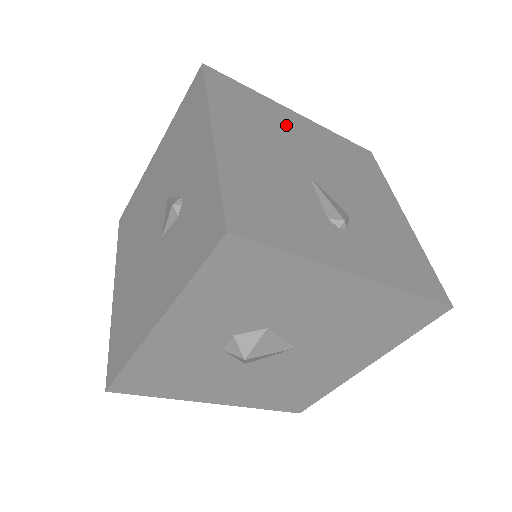
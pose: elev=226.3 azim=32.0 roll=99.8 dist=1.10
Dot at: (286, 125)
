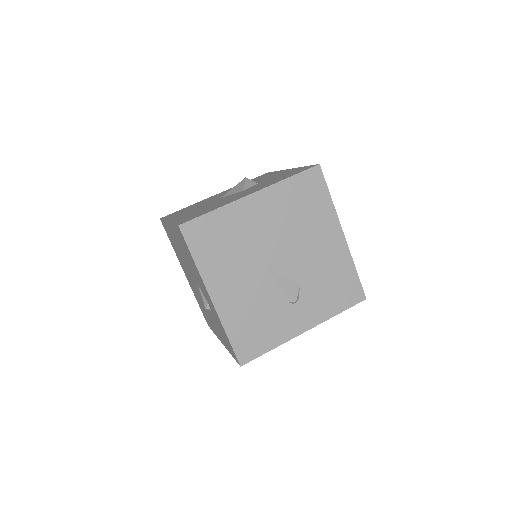
Dot at: (248, 227)
